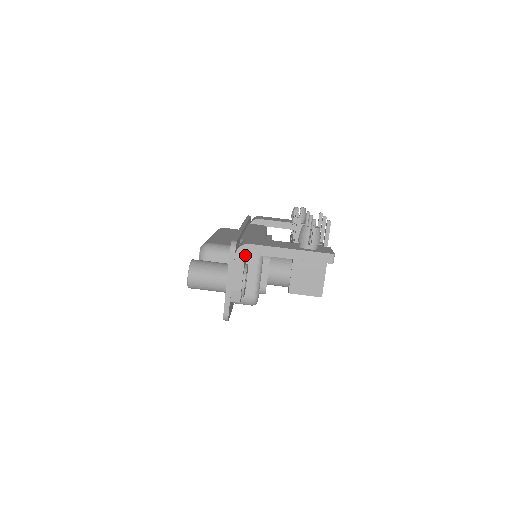
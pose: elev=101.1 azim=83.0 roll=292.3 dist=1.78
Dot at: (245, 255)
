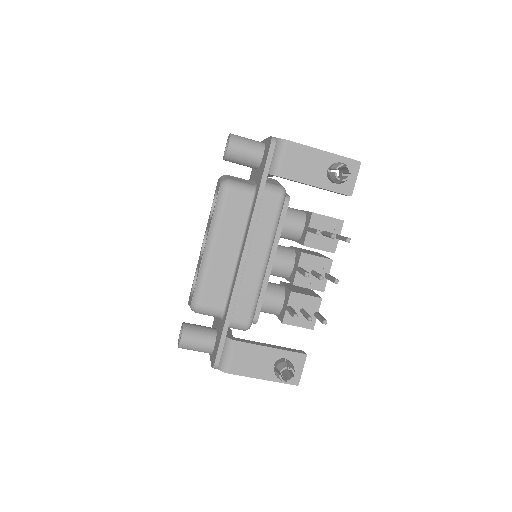
Dot at: occluded
